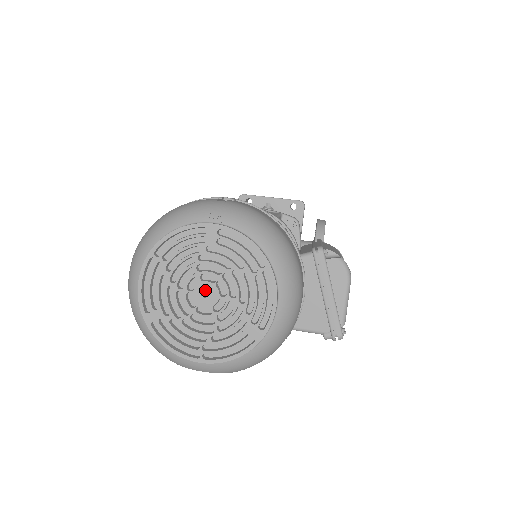
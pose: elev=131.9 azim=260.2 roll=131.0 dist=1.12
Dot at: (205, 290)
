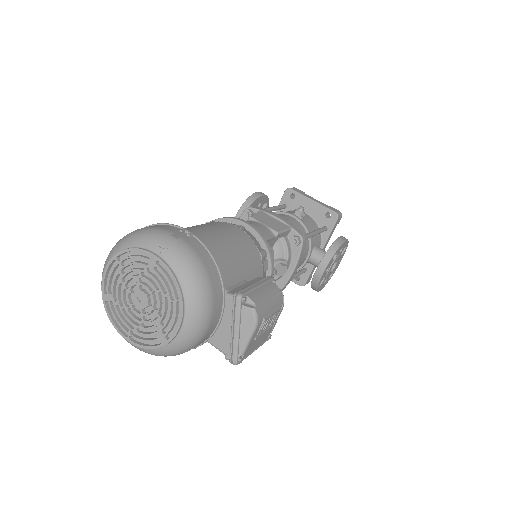
Dot at: (140, 296)
